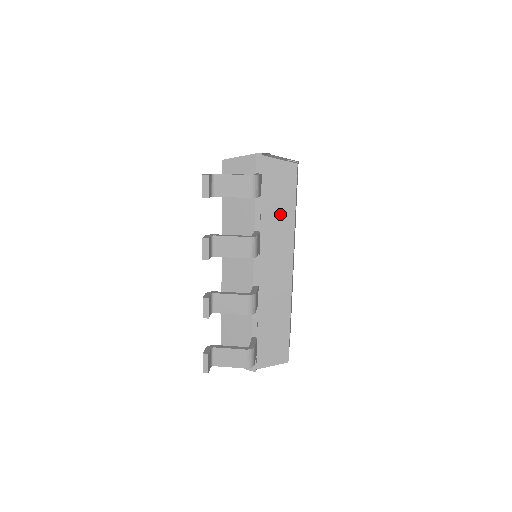
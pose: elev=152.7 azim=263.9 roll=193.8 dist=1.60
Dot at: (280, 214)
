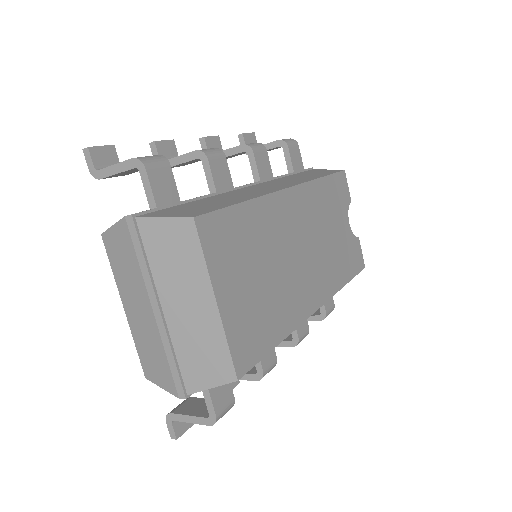
Dot at: (305, 177)
